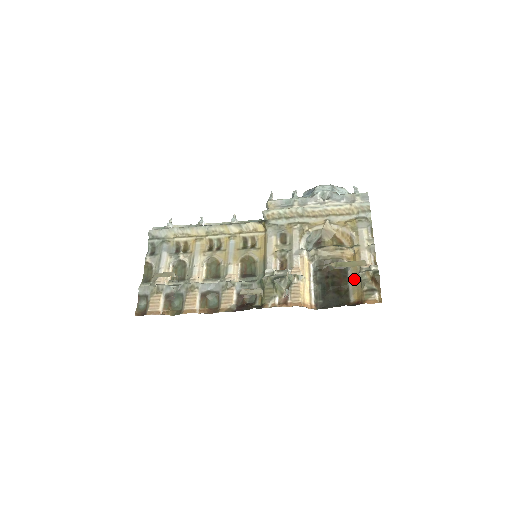
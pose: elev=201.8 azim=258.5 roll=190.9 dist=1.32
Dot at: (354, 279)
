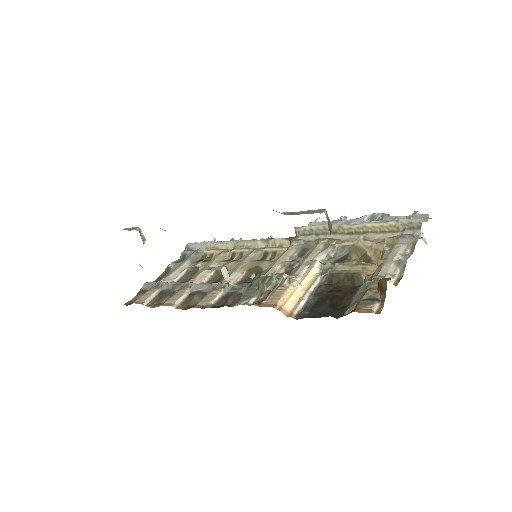
Dot at: (361, 292)
